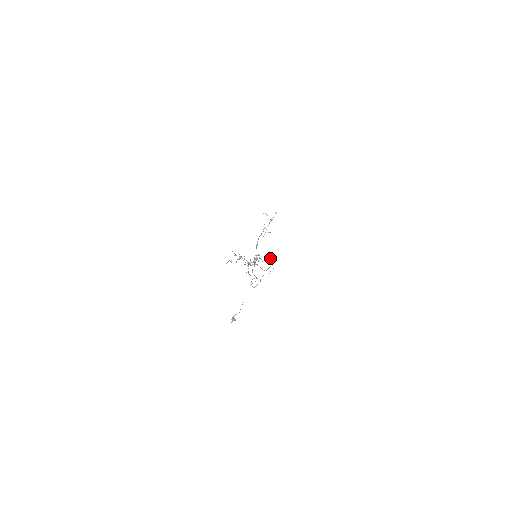
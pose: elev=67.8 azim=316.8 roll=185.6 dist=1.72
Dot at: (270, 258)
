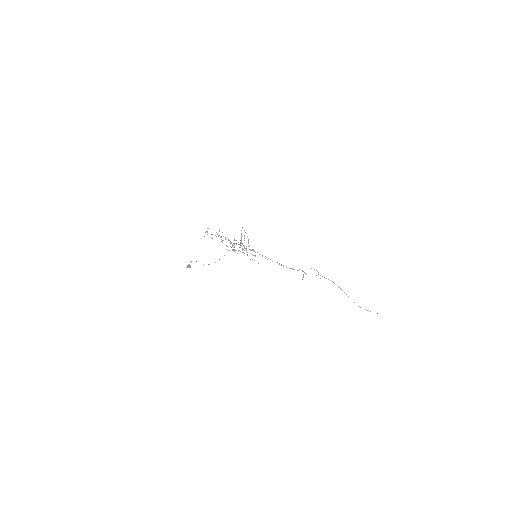
Dot at: occluded
